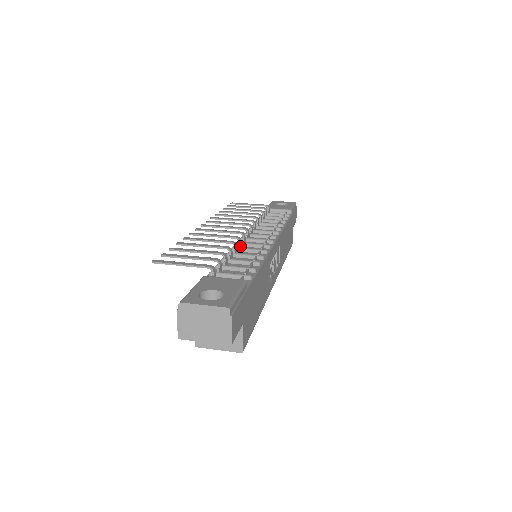
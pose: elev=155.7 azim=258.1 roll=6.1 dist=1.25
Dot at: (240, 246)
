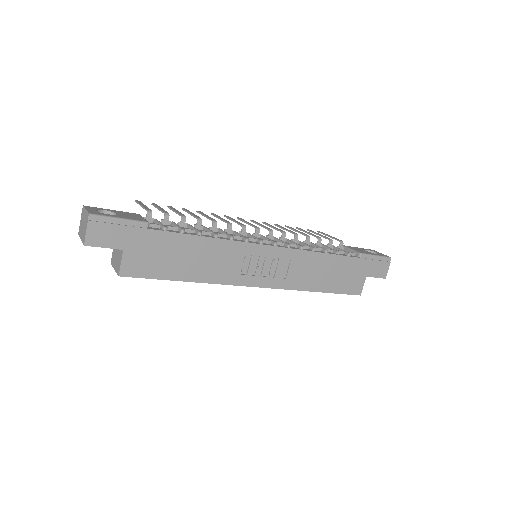
Dot at: (228, 231)
